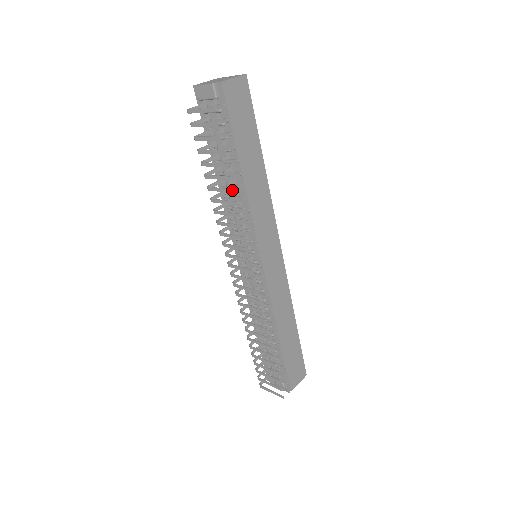
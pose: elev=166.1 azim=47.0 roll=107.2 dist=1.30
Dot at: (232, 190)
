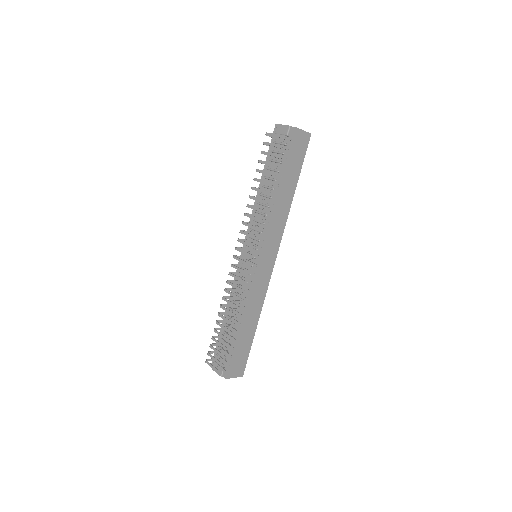
Dot at: (269, 192)
